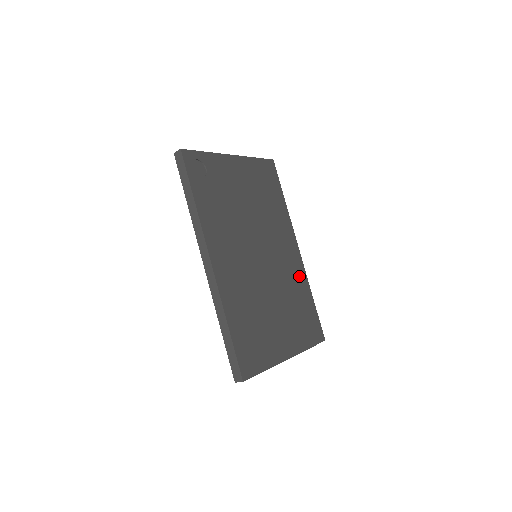
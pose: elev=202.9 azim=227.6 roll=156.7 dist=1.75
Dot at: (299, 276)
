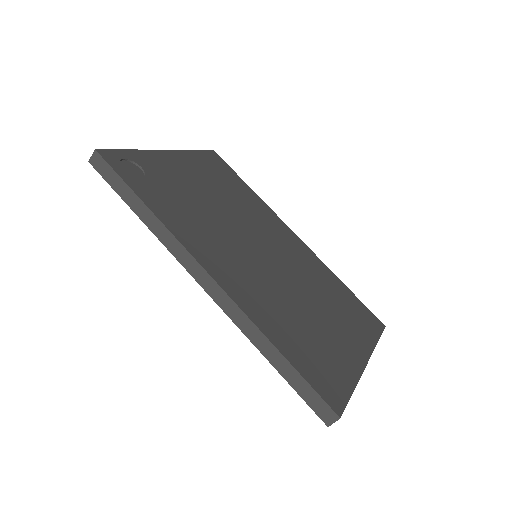
Dot at: (315, 264)
